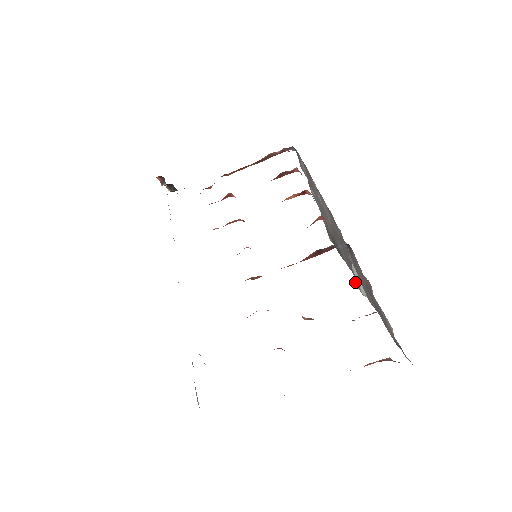
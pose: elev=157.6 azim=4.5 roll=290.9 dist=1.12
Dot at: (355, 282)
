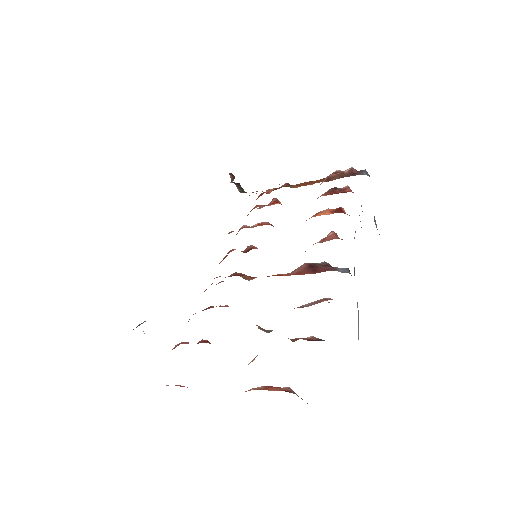
Dot at: occluded
